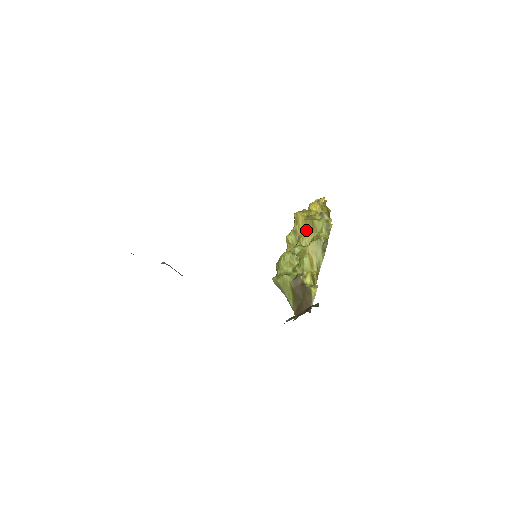
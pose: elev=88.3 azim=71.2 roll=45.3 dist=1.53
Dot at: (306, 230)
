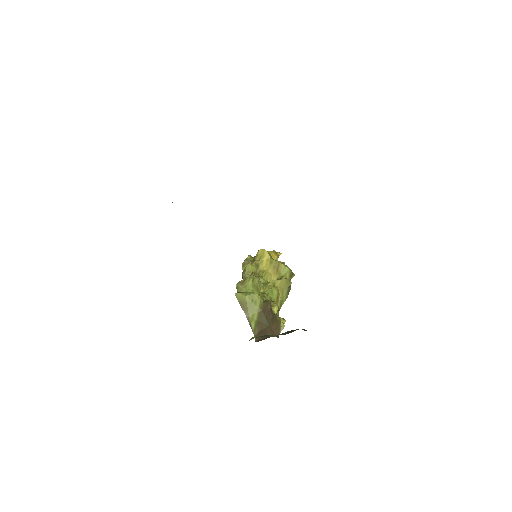
Dot at: (270, 268)
